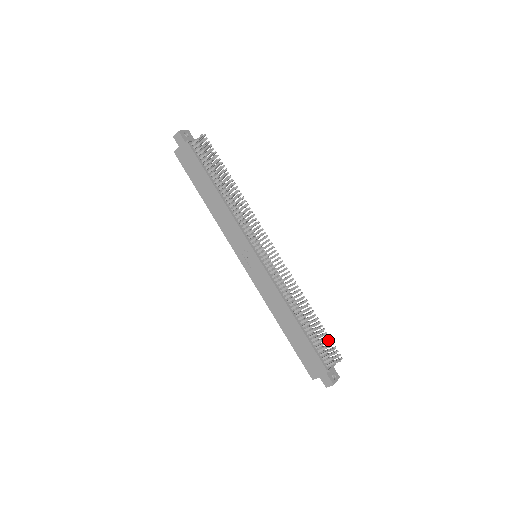
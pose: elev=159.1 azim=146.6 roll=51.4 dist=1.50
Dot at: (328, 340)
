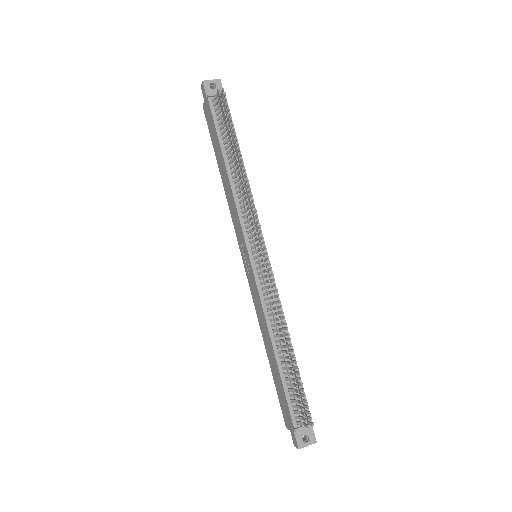
Dot at: (302, 394)
